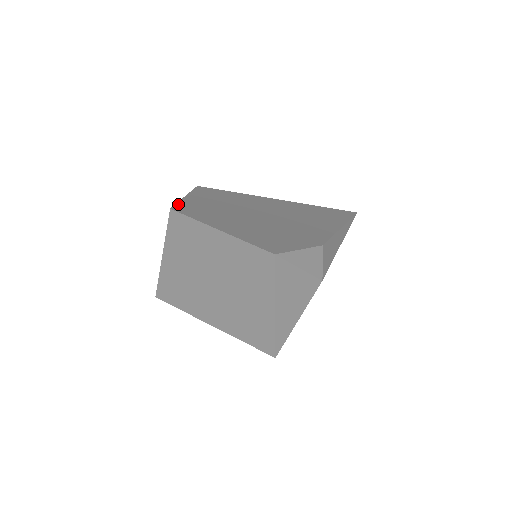
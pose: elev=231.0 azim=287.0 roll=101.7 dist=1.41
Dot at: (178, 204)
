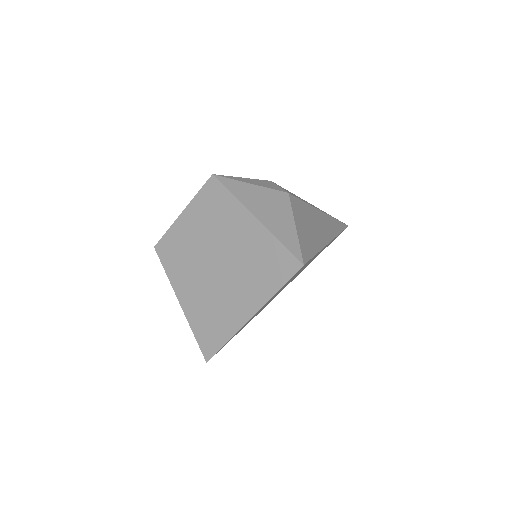
Dot at: occluded
